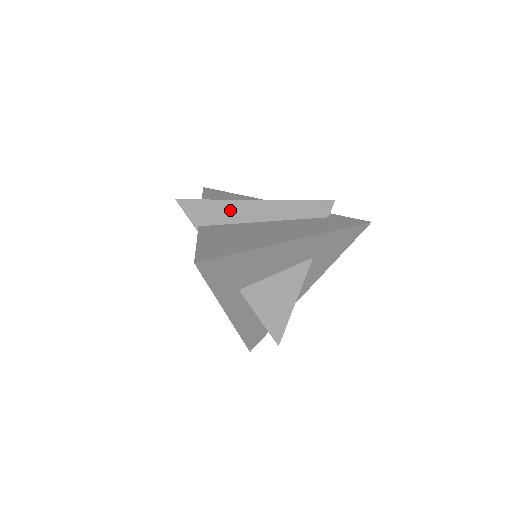
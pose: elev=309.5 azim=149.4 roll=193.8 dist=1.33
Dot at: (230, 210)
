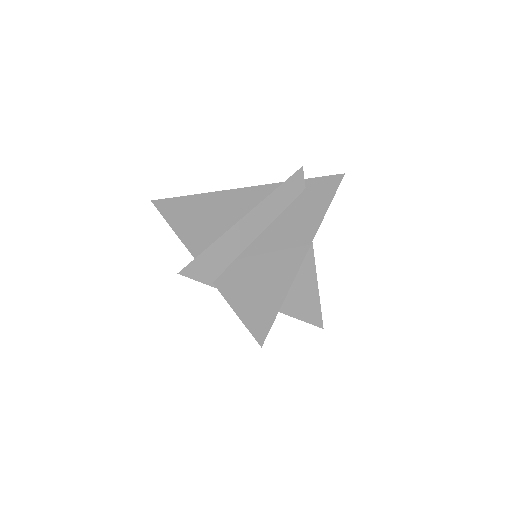
Dot at: (227, 246)
